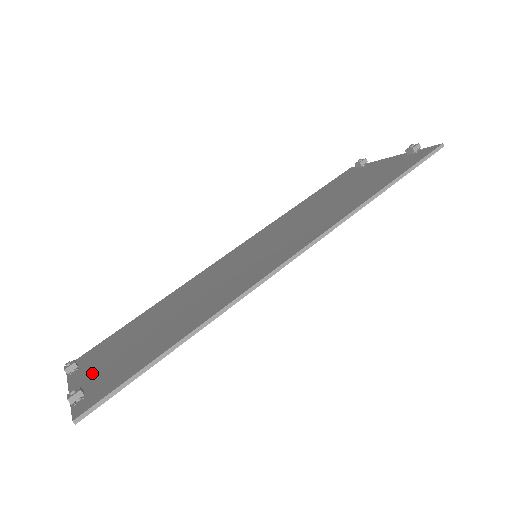
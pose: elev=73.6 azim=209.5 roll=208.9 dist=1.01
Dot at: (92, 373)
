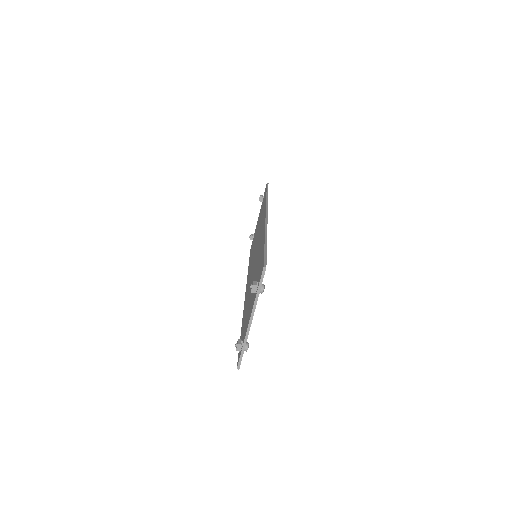
Dot at: occluded
